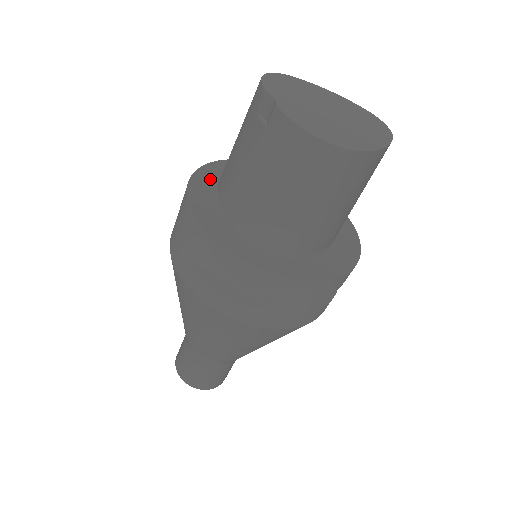
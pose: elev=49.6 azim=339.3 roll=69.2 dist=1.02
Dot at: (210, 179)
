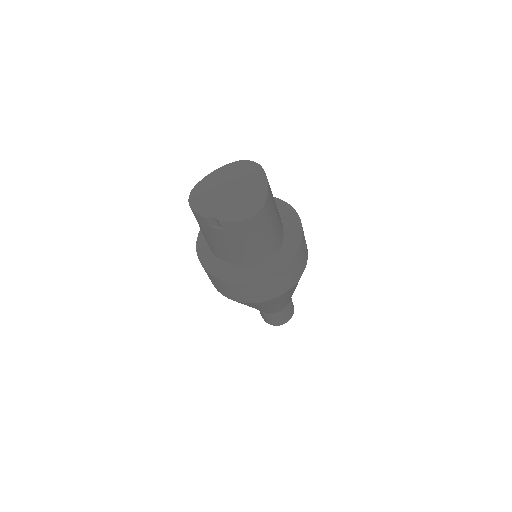
Dot at: (208, 257)
